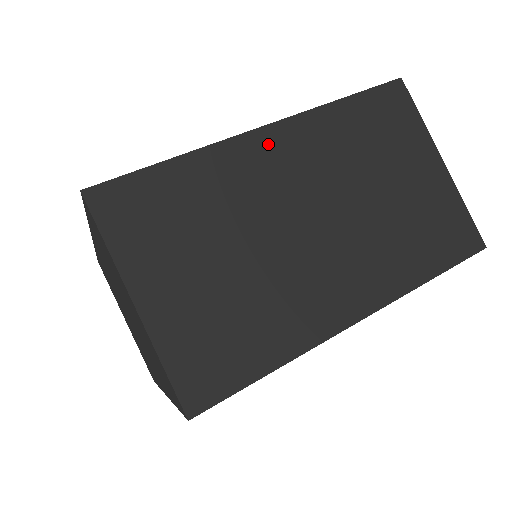
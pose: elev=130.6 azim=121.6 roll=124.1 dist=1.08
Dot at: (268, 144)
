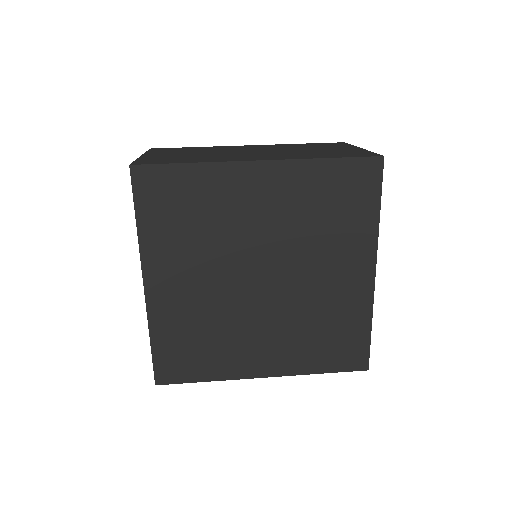
Dot at: (247, 146)
